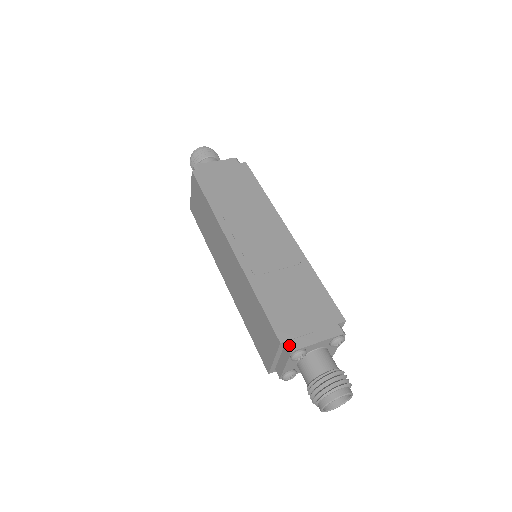
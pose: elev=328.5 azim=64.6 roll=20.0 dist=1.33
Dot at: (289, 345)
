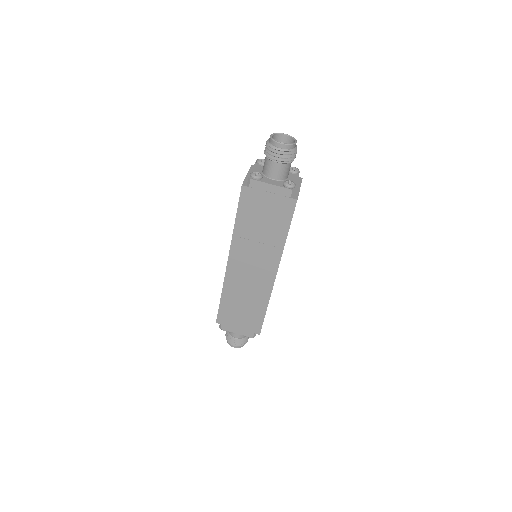
Dot at: (220, 325)
